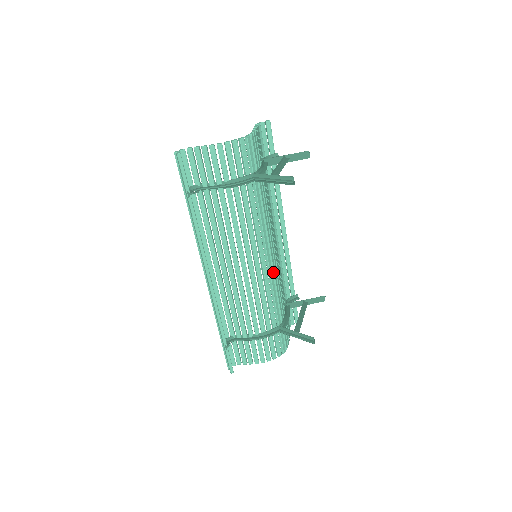
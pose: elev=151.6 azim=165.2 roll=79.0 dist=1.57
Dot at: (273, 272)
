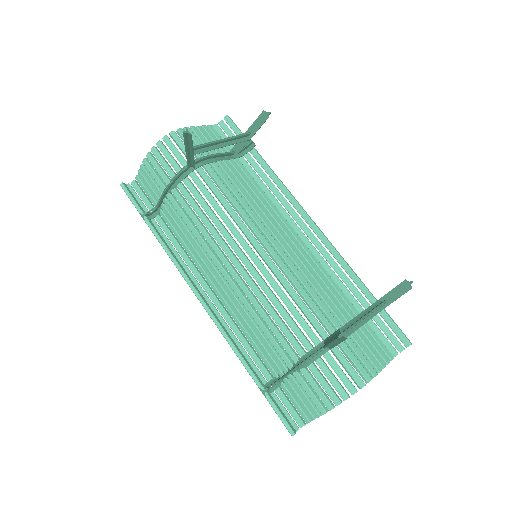
Dot at: (279, 265)
